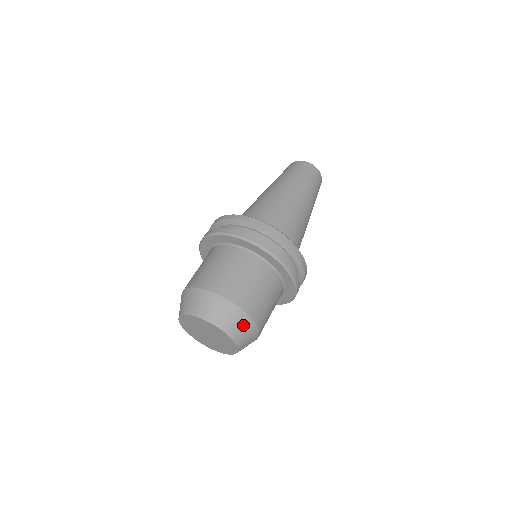
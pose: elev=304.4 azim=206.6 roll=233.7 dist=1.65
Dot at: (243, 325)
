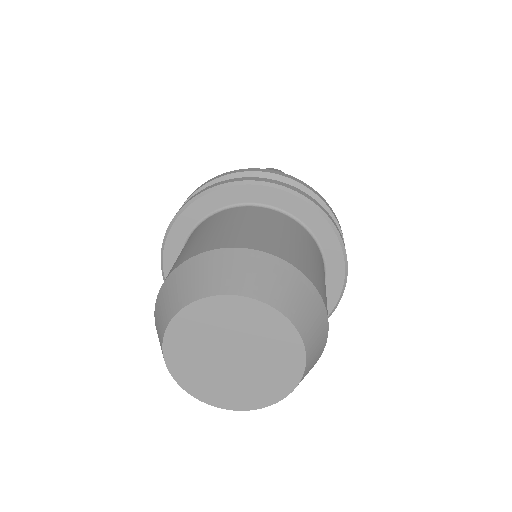
Dot at: (260, 269)
